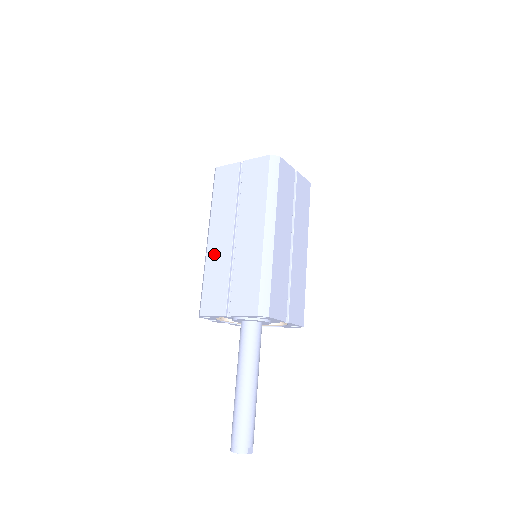
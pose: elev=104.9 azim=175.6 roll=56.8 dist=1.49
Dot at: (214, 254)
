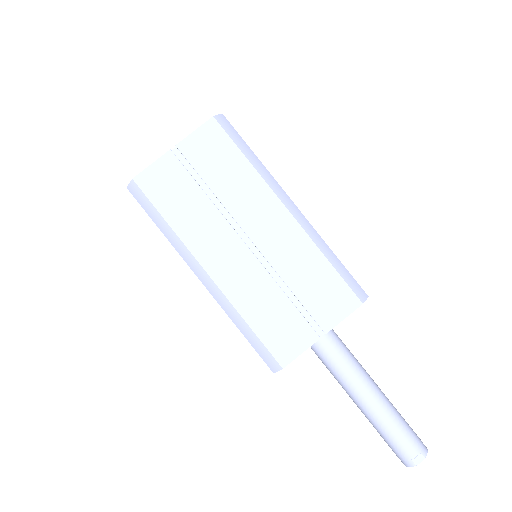
Dot at: occluded
